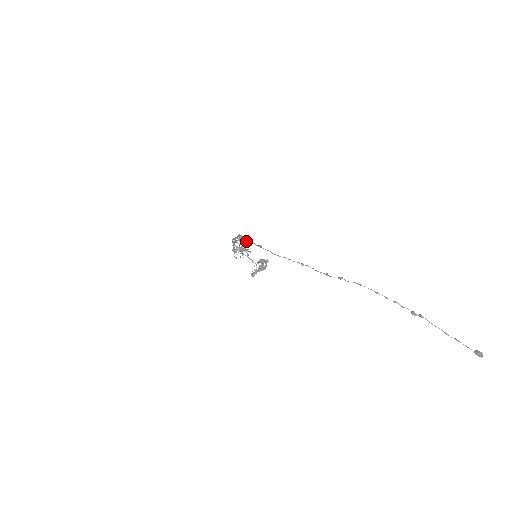
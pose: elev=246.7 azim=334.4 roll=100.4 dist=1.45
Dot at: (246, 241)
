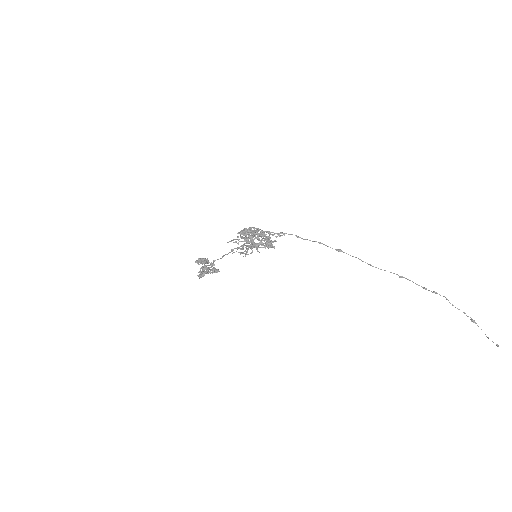
Dot at: (314, 241)
